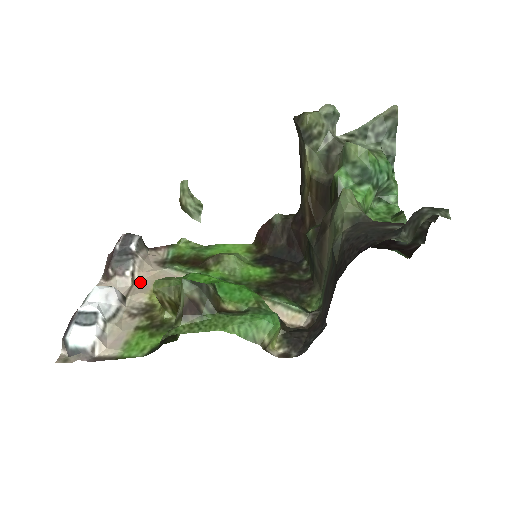
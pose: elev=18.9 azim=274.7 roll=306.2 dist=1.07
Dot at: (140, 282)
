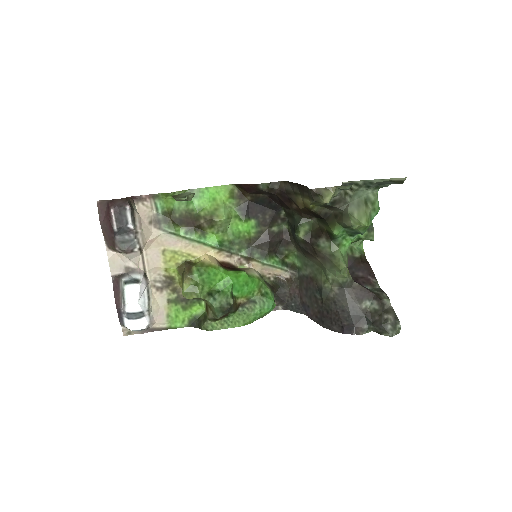
Dot at: (148, 252)
